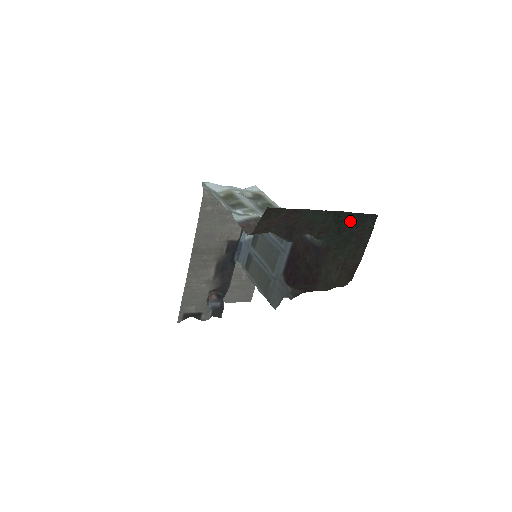
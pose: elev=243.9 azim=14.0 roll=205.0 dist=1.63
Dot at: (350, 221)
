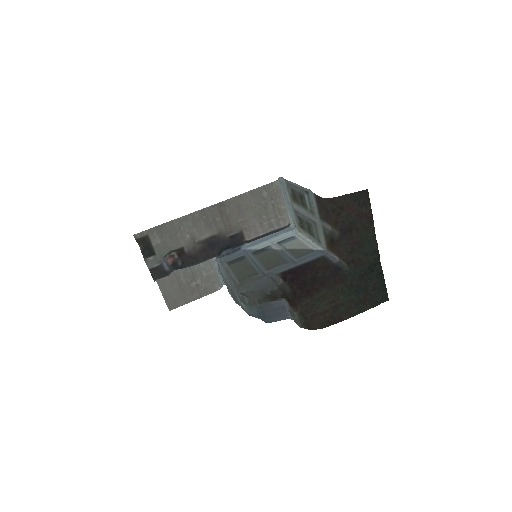
Dot at: (376, 278)
